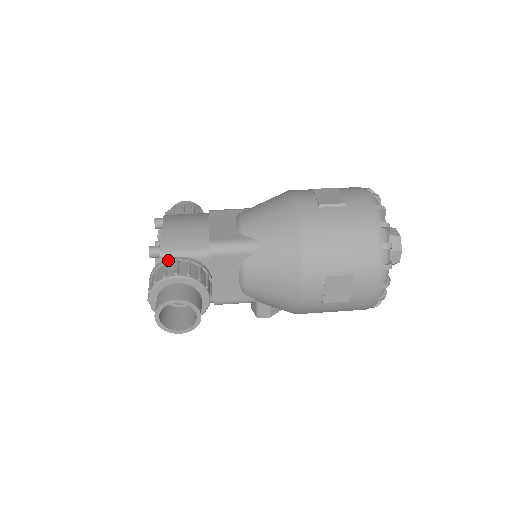
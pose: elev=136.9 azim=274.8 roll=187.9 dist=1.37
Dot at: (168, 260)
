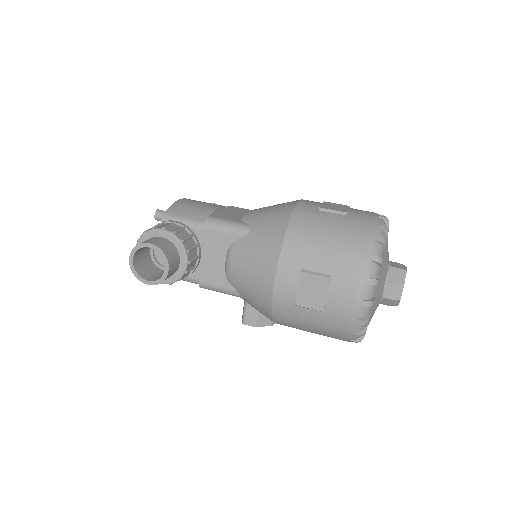
Dot at: (166, 221)
